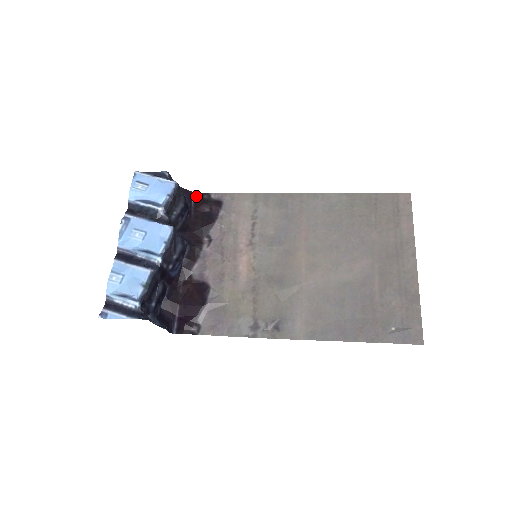
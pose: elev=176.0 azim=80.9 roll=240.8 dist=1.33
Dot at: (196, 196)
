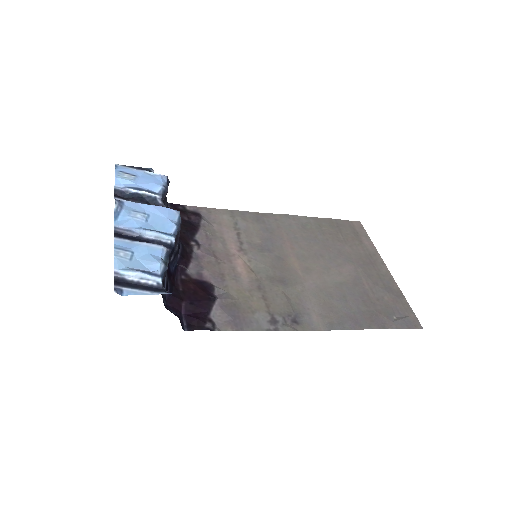
Dot at: (170, 206)
